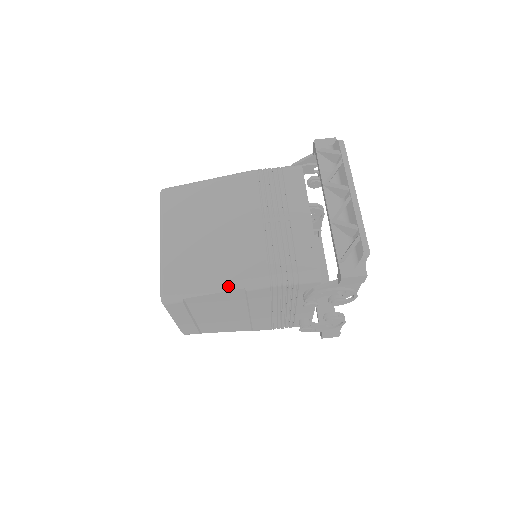
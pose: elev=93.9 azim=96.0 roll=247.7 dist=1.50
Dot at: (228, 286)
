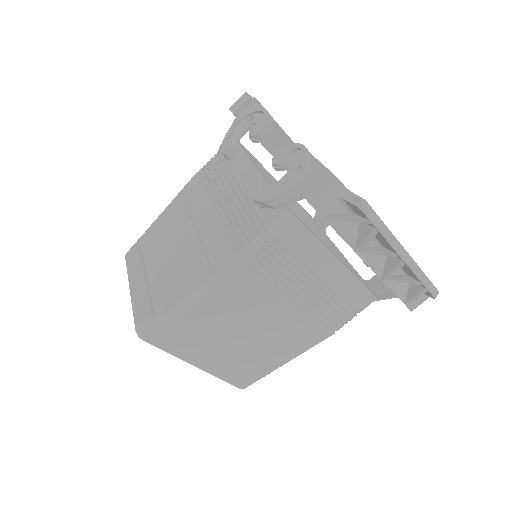
Dot at: occluded
